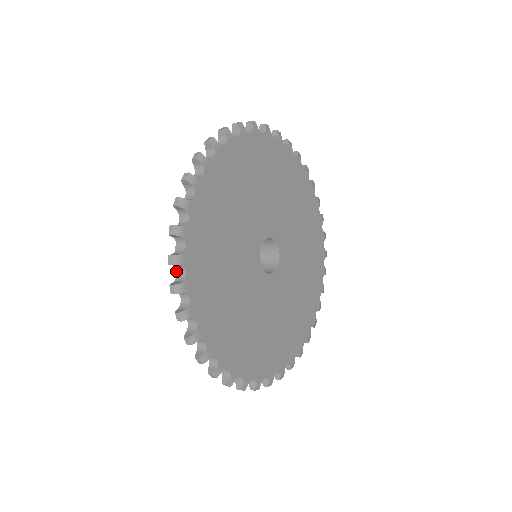
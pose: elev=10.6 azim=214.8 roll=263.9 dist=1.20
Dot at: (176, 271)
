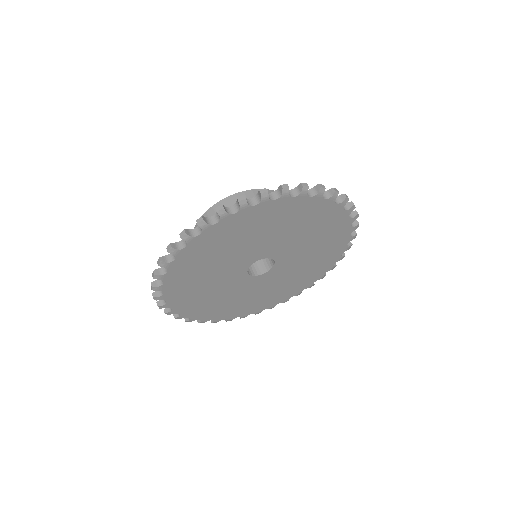
Dot at: occluded
